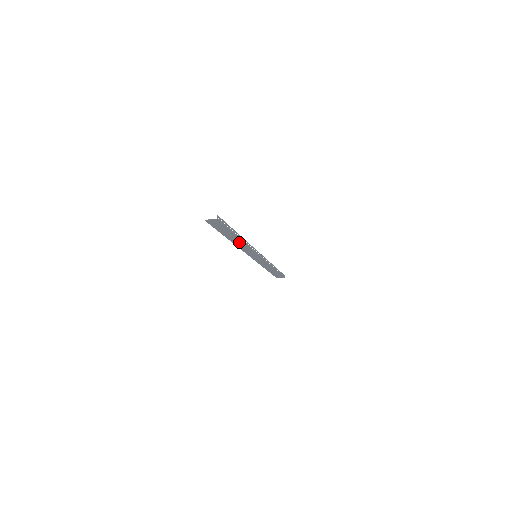
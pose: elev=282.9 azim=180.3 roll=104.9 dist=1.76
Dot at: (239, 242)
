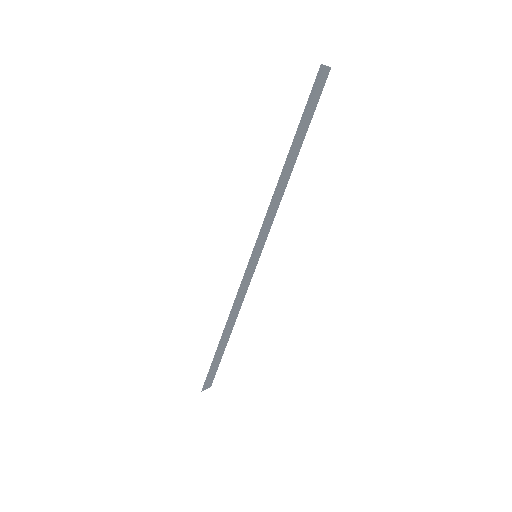
Dot at: (284, 179)
